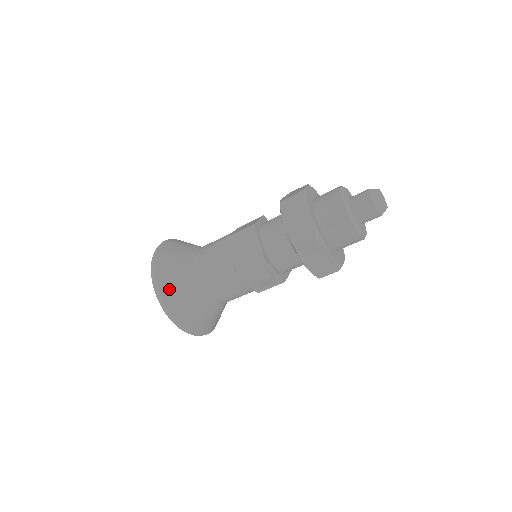
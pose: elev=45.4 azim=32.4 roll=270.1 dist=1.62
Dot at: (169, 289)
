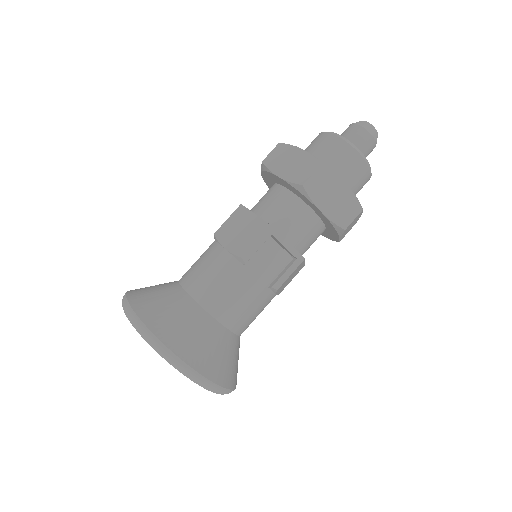
Dot at: (157, 318)
